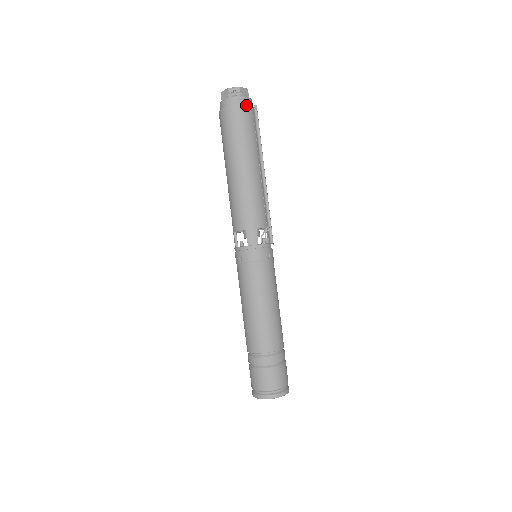
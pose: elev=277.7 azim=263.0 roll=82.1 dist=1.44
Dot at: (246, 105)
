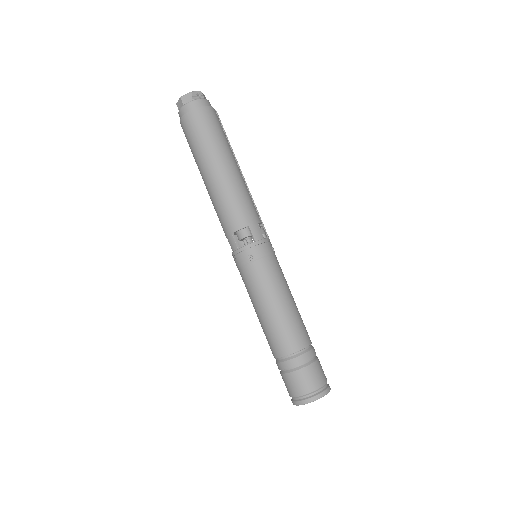
Dot at: (212, 107)
